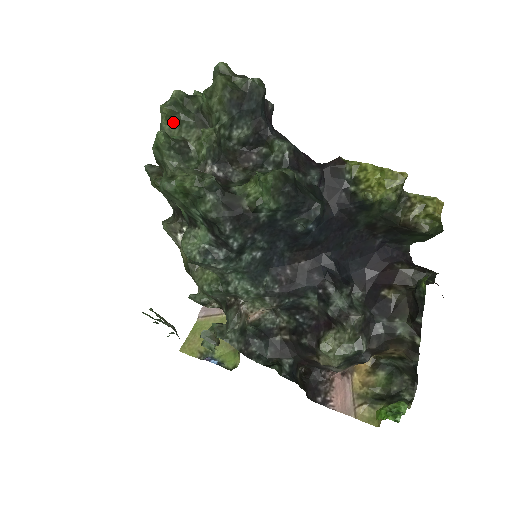
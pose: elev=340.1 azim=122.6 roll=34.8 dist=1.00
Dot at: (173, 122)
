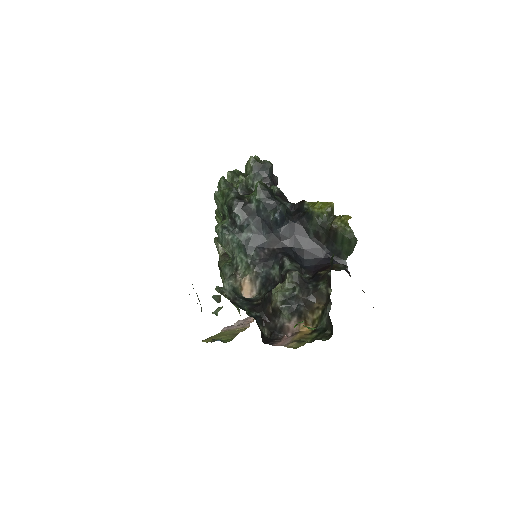
Dot at: (231, 180)
